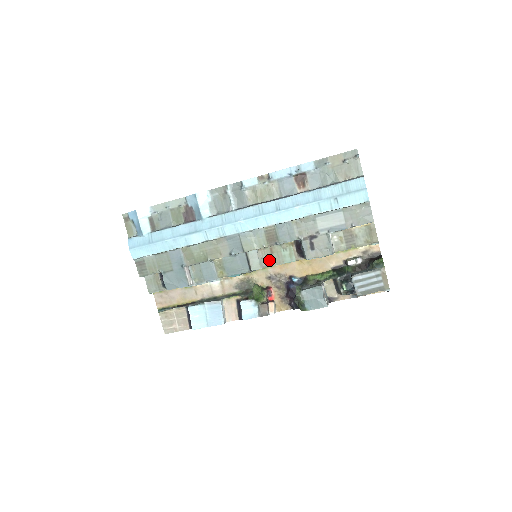
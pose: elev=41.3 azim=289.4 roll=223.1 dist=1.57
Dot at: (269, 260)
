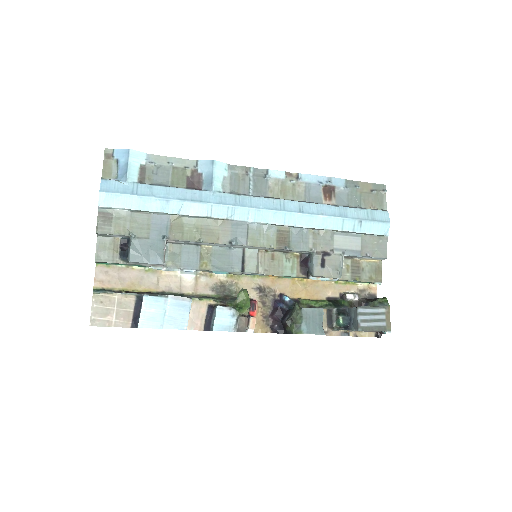
Dot at: (267, 266)
